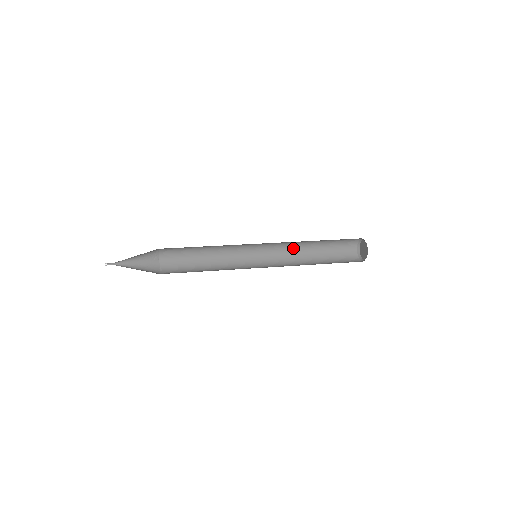
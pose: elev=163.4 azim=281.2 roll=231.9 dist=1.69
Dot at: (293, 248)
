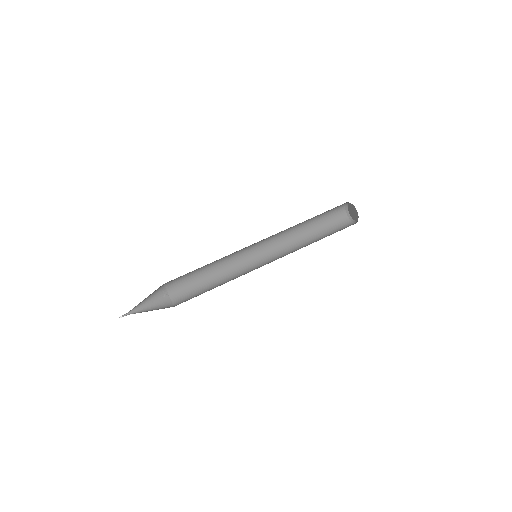
Dot at: (288, 237)
